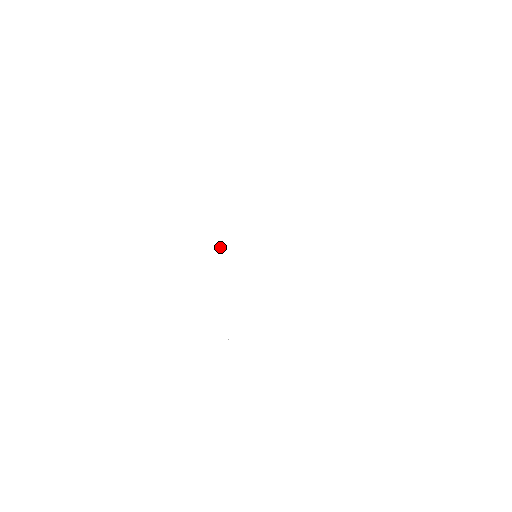
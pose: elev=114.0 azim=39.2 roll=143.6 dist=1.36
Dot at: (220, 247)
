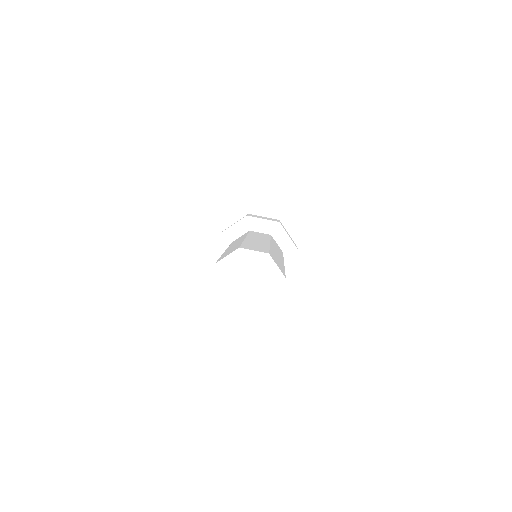
Dot at: occluded
